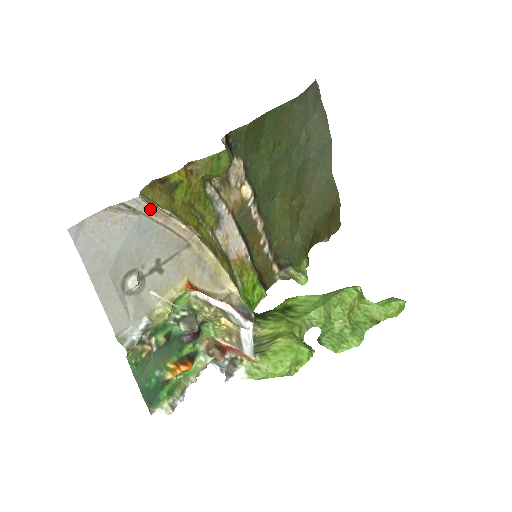
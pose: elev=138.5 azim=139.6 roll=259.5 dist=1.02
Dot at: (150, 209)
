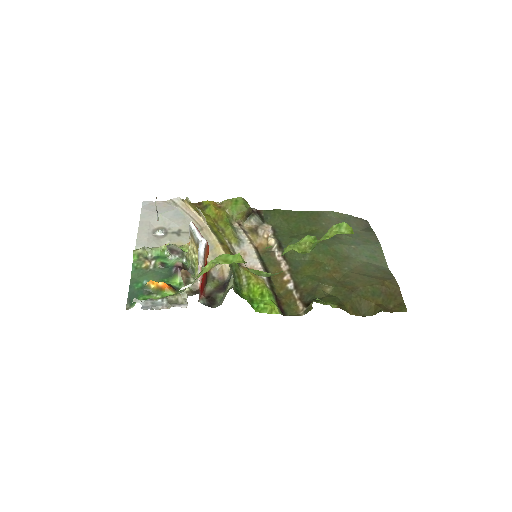
Dot at: (184, 205)
